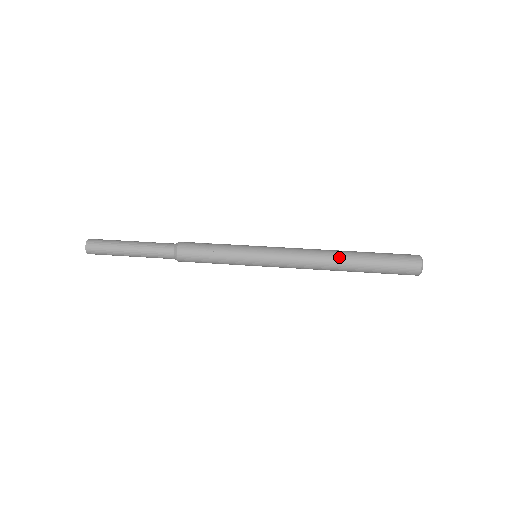
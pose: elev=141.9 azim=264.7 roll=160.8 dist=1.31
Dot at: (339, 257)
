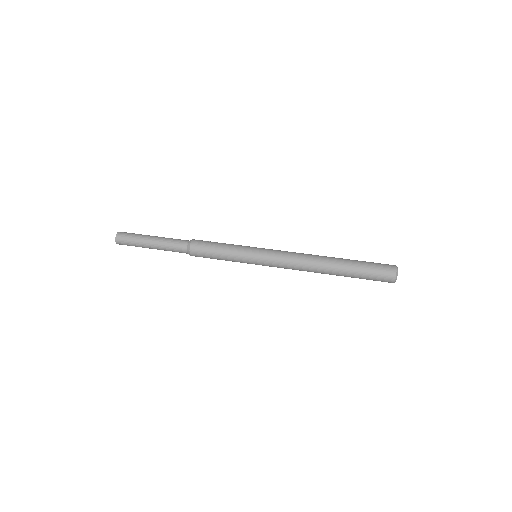
Dot at: (326, 257)
